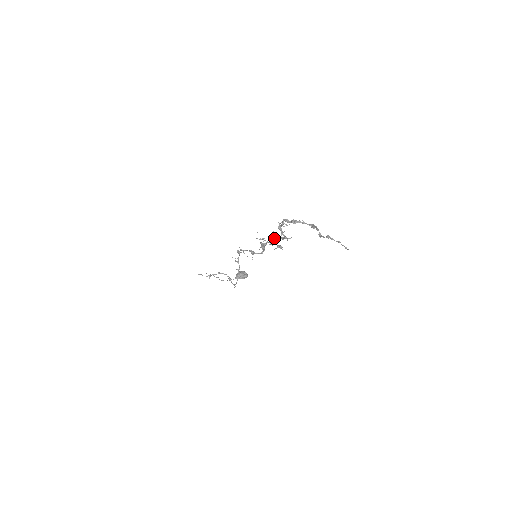
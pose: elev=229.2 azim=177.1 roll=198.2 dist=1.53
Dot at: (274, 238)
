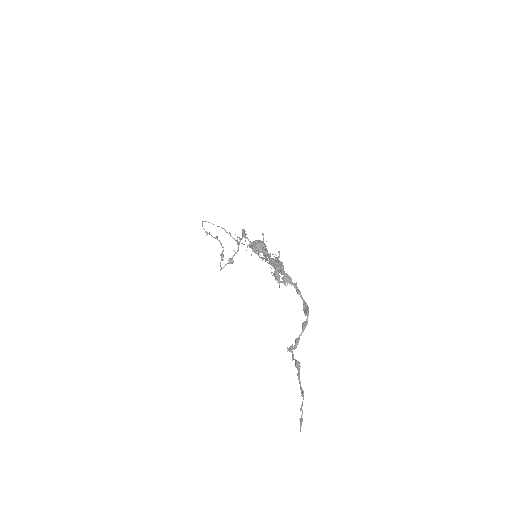
Dot at: occluded
